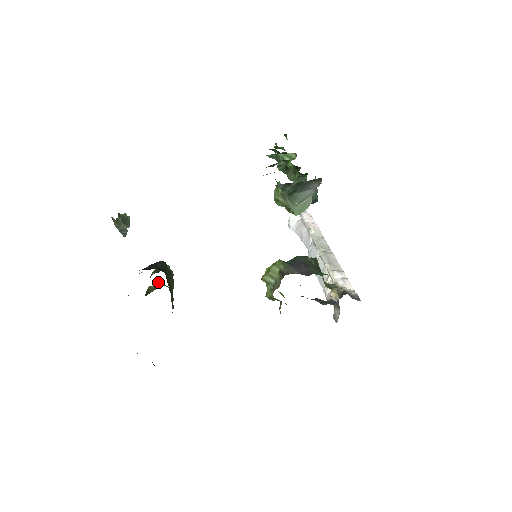
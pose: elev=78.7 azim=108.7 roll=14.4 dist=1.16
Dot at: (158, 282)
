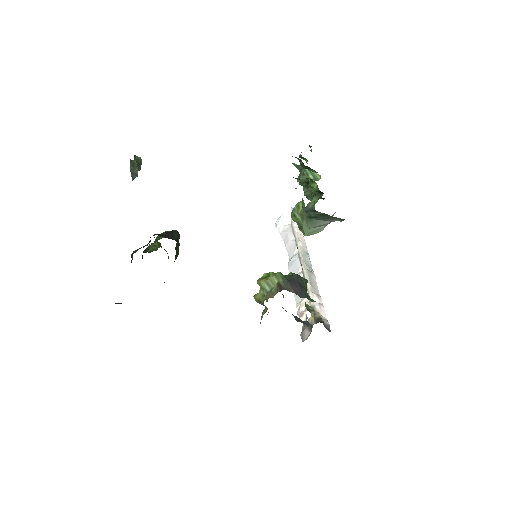
Dot at: (158, 242)
